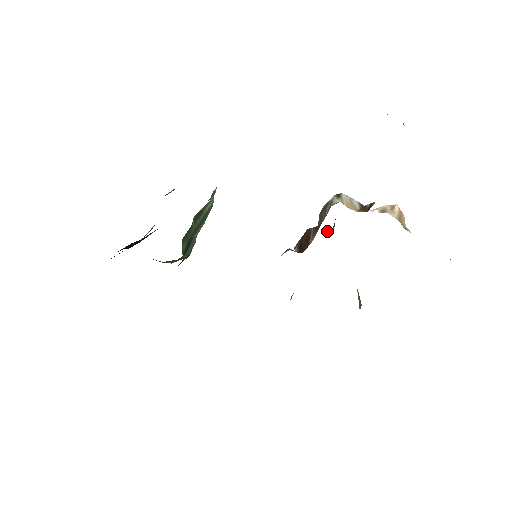
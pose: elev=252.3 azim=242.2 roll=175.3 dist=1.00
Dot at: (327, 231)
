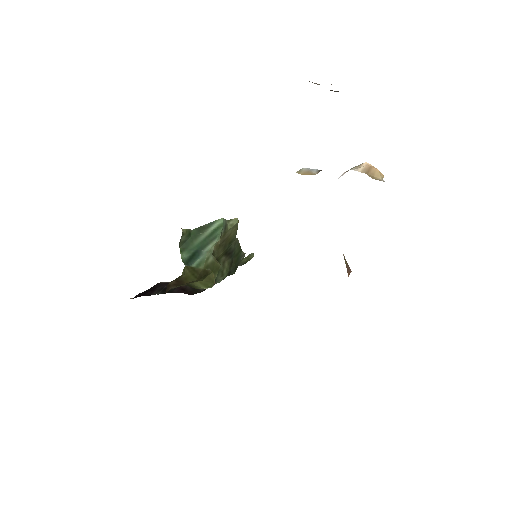
Dot at: occluded
